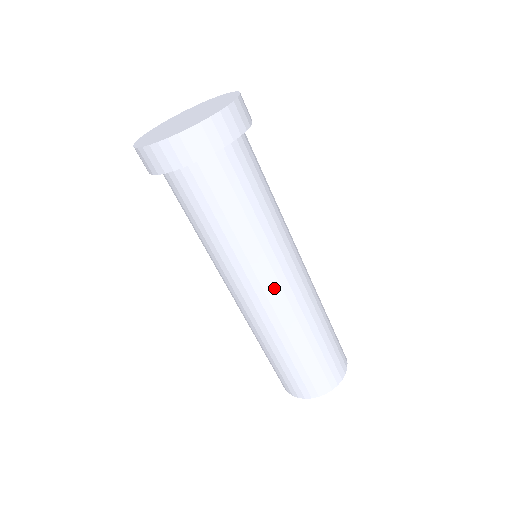
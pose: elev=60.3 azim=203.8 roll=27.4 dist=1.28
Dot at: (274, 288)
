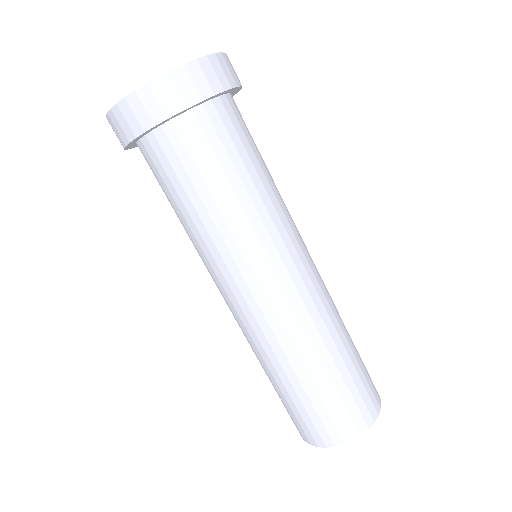
Dot at: (275, 287)
